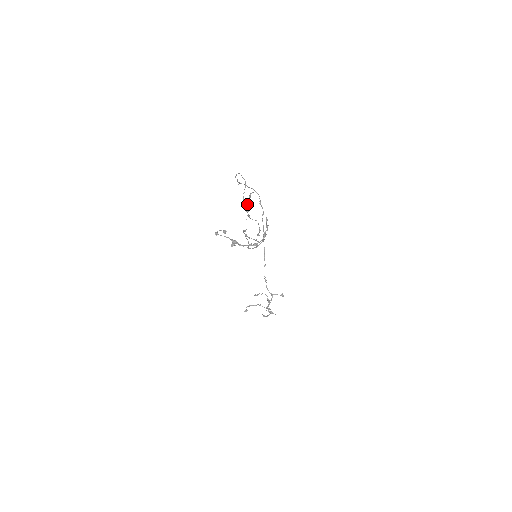
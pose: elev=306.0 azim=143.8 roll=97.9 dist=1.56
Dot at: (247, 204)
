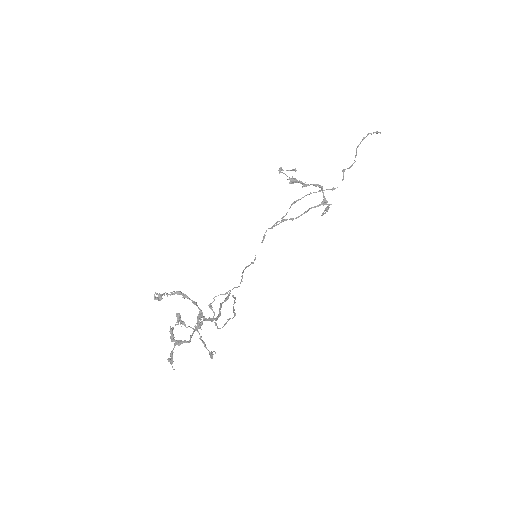
Dot at: (371, 133)
